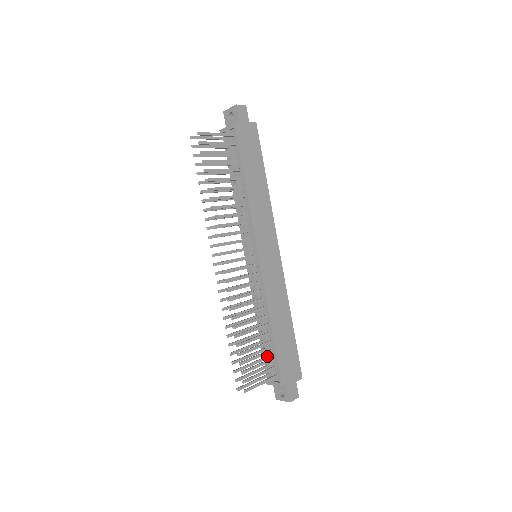
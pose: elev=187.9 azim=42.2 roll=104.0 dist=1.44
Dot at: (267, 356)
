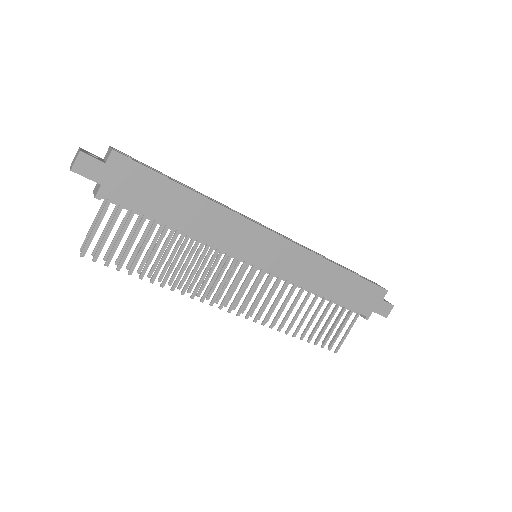
Dot at: occluded
